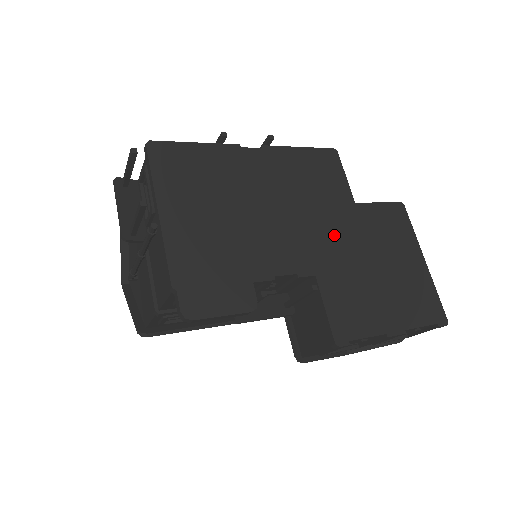
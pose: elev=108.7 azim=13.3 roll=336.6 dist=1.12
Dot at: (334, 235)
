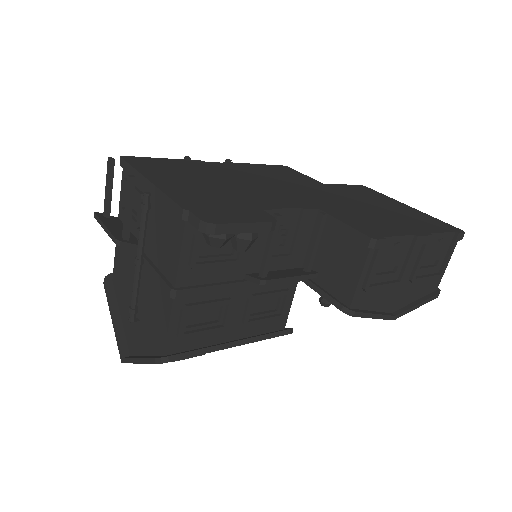
Dot at: (318, 194)
